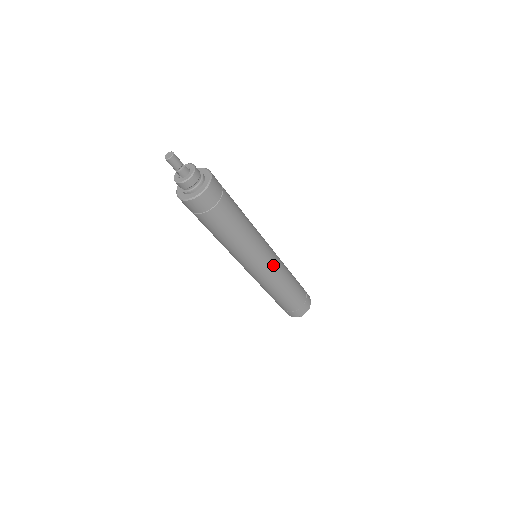
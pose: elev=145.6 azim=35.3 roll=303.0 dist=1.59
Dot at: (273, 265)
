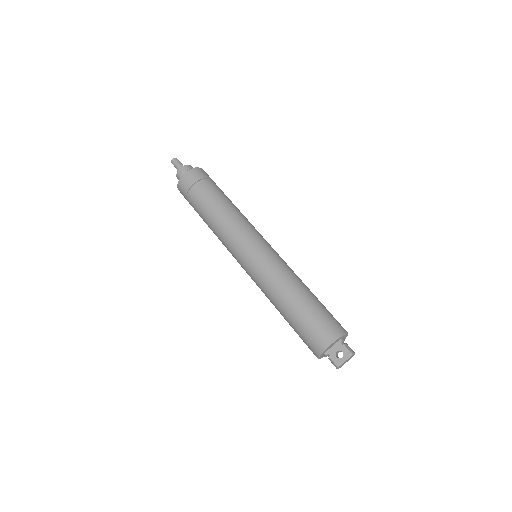
Dot at: (261, 256)
